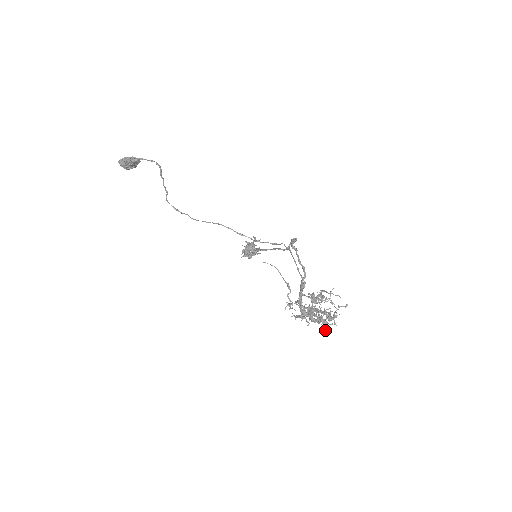
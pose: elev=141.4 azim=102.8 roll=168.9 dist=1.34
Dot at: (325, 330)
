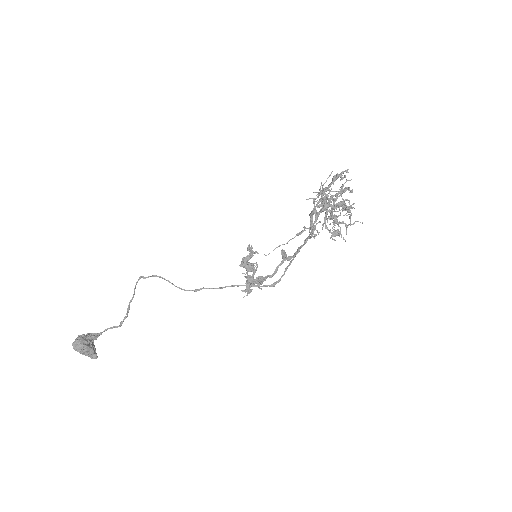
Dot at: occluded
